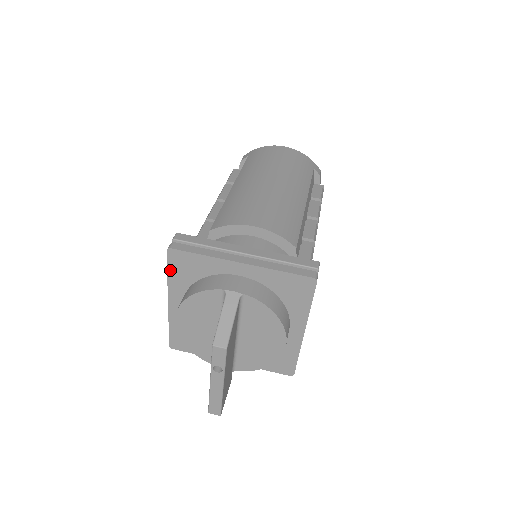
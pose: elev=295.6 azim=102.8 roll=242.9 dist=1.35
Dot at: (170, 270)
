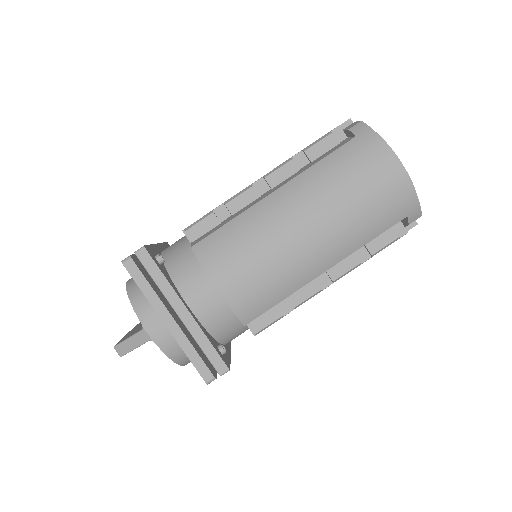
Dot at: occluded
